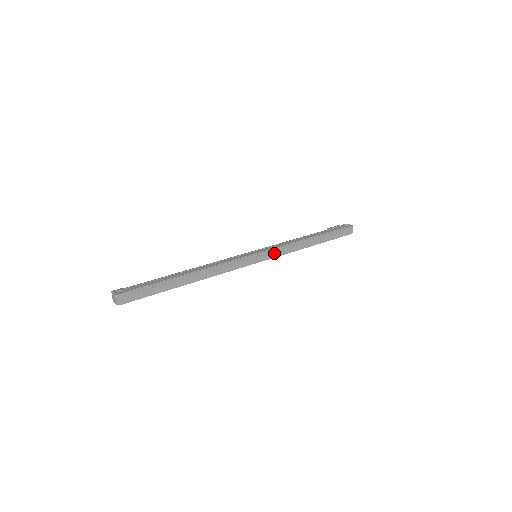
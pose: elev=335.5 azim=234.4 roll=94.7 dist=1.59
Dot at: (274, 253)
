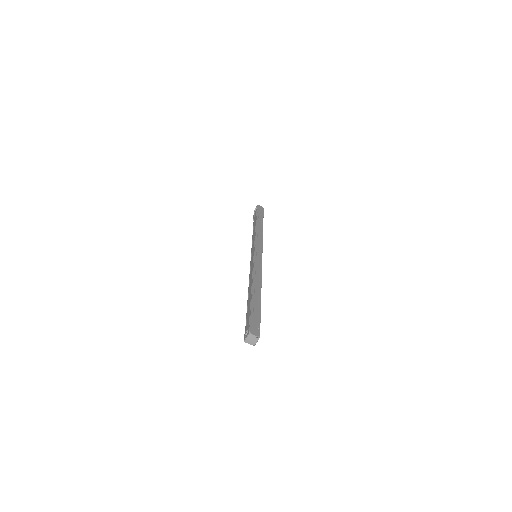
Dot at: (259, 244)
